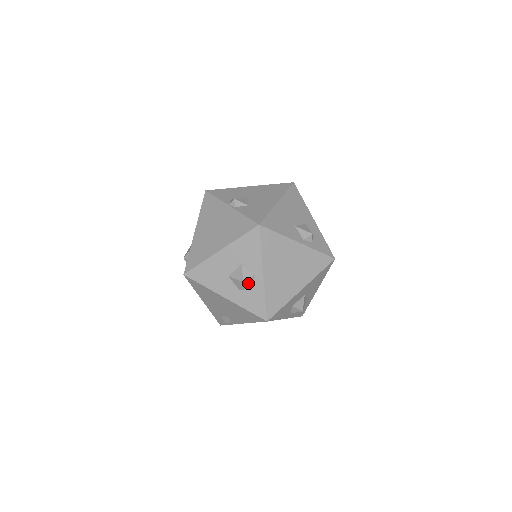
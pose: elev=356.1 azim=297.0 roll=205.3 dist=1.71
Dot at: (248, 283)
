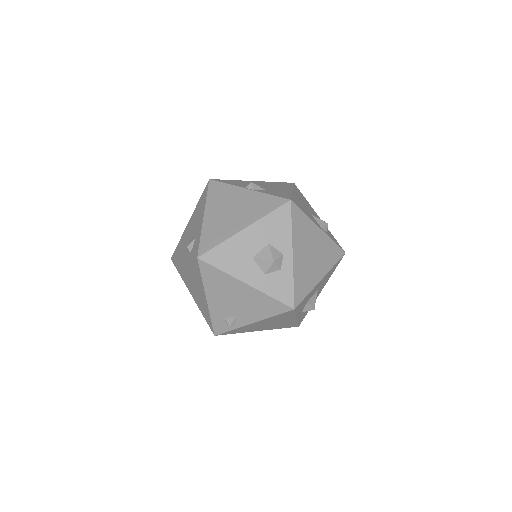
Dot at: (277, 264)
